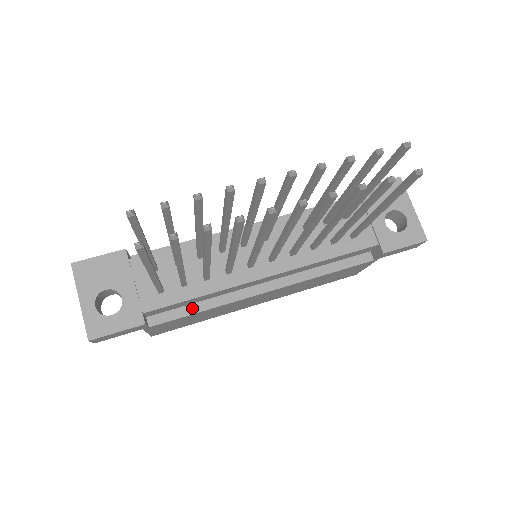
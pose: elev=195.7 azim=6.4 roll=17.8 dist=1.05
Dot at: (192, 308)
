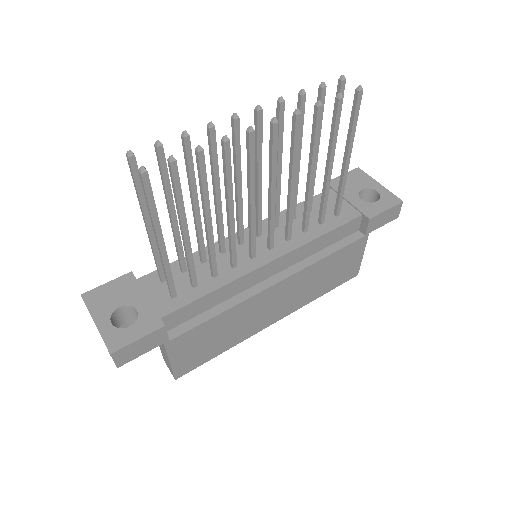
Dot at: (208, 314)
